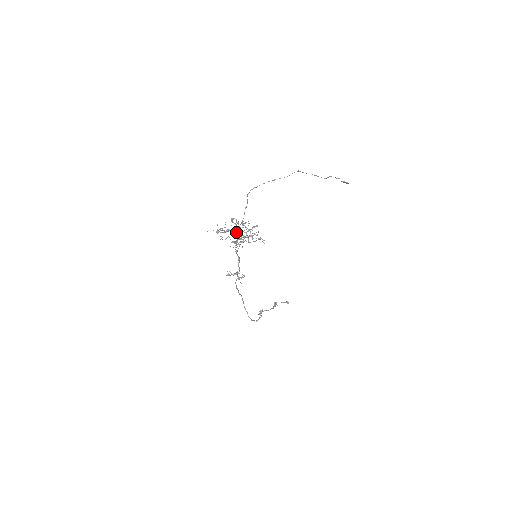
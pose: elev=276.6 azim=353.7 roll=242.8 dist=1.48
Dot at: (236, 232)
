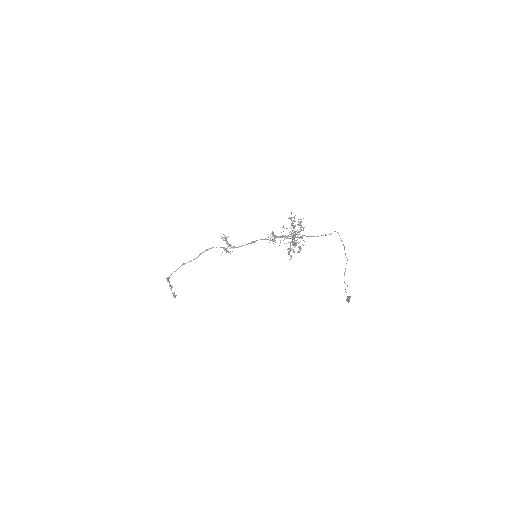
Dot at: (291, 233)
